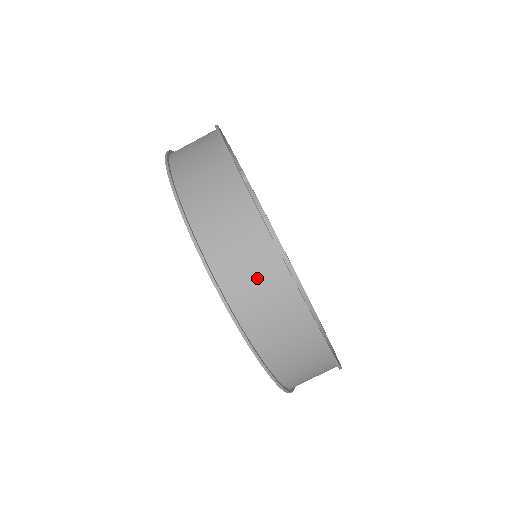
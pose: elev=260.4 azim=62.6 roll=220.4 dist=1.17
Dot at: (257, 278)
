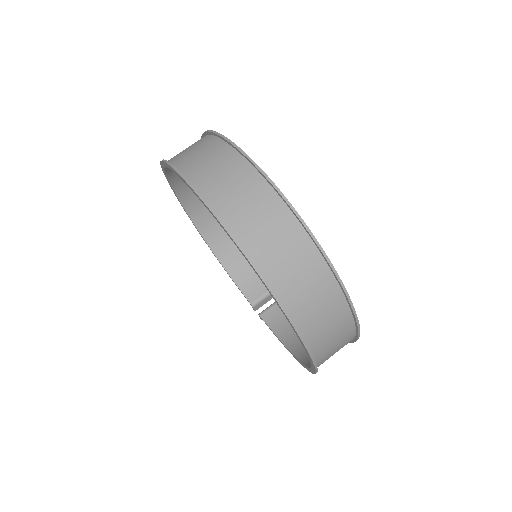
Dot at: (189, 147)
